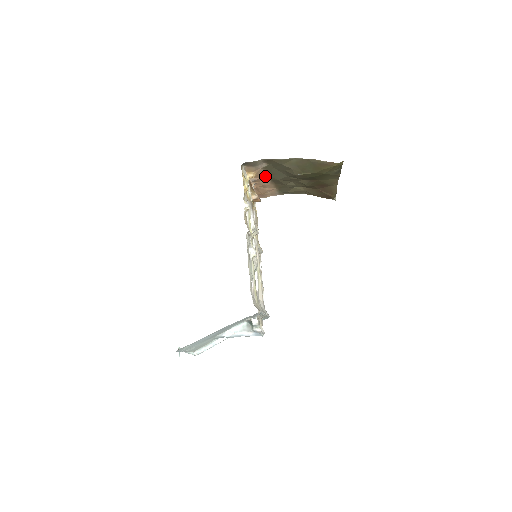
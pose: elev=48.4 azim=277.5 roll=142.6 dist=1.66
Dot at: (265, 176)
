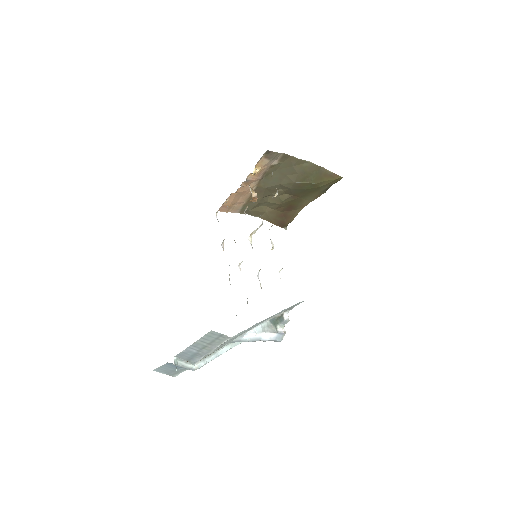
Dot at: (259, 179)
